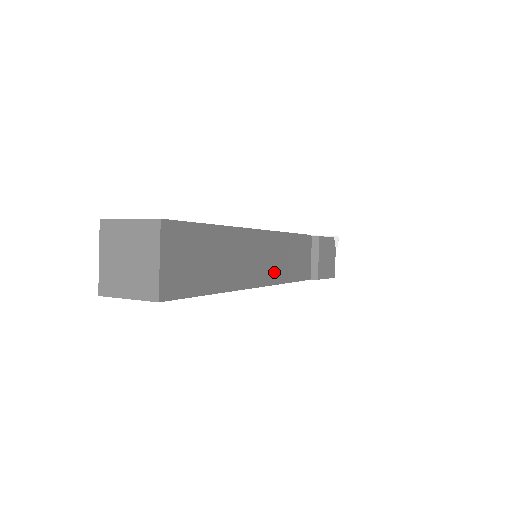
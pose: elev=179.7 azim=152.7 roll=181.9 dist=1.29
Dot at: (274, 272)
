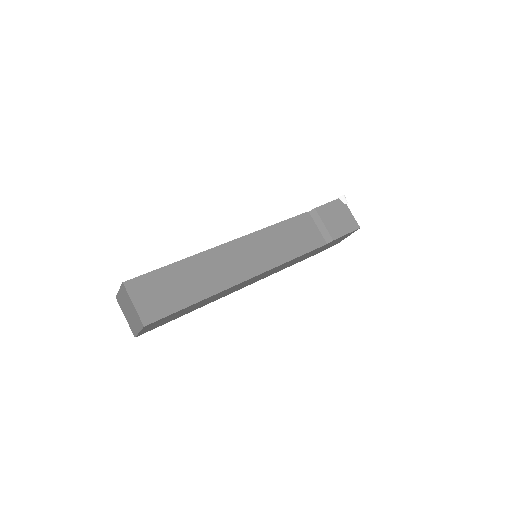
Dot at: (265, 261)
